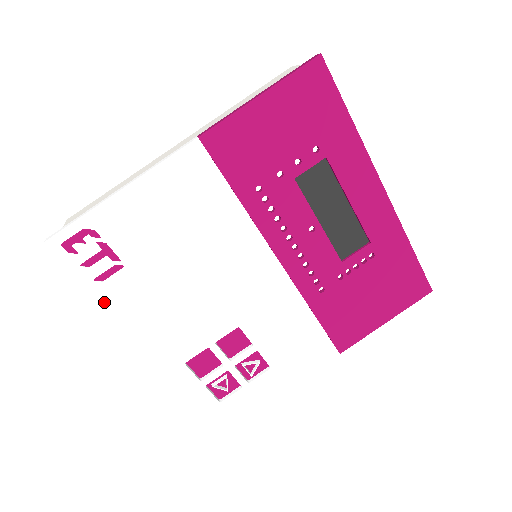
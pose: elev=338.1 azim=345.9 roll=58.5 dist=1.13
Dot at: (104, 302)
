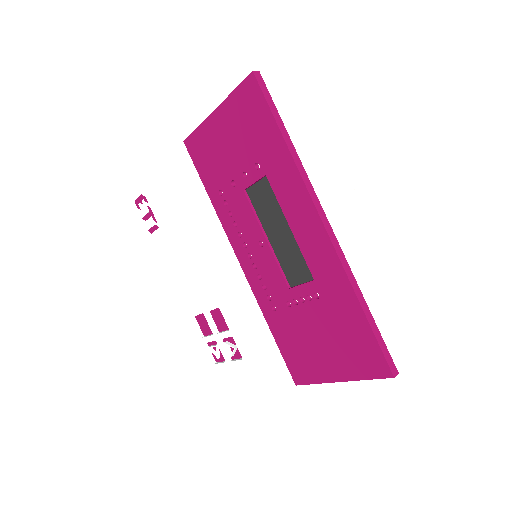
Dot at: (153, 248)
